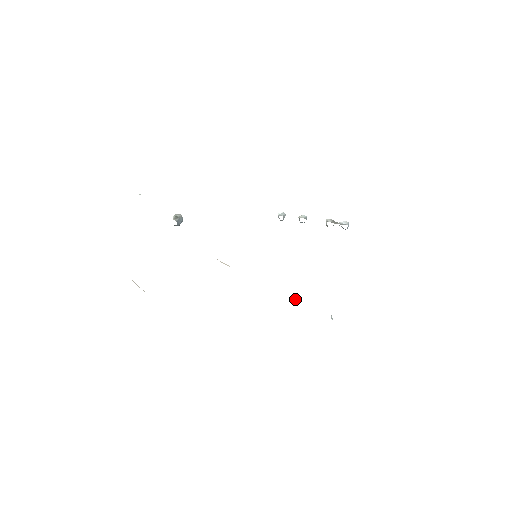
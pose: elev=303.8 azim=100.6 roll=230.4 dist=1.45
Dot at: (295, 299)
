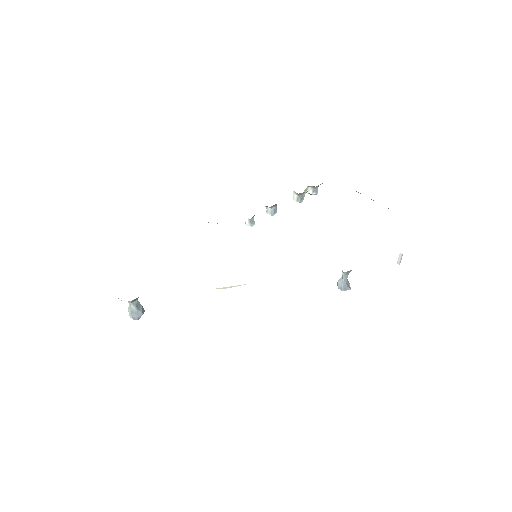
Dot at: (343, 274)
